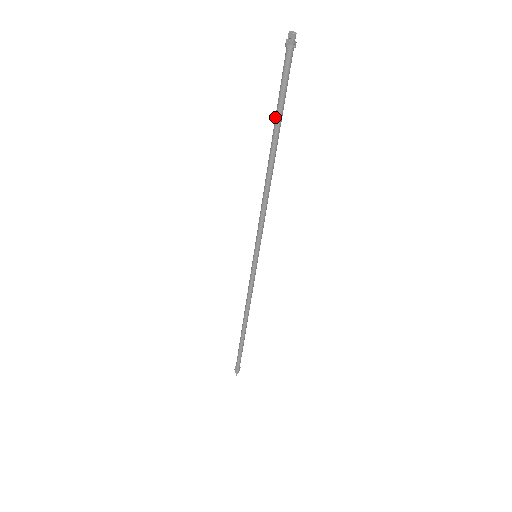
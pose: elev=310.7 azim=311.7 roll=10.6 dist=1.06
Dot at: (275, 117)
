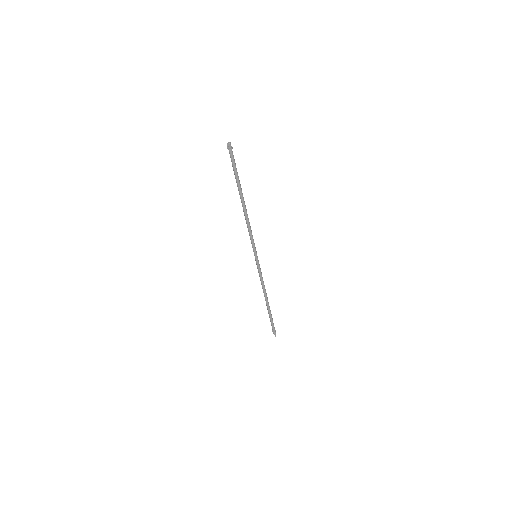
Dot at: (236, 182)
